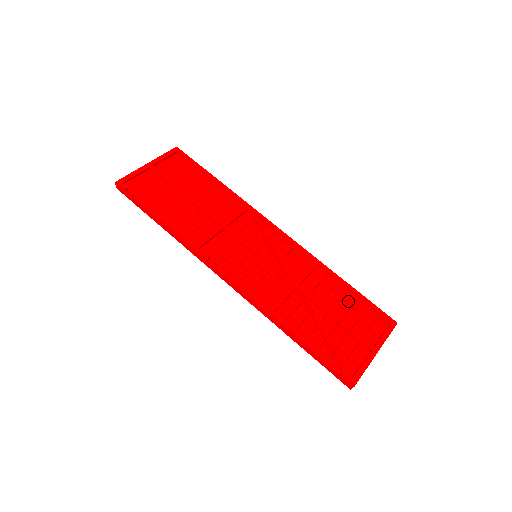
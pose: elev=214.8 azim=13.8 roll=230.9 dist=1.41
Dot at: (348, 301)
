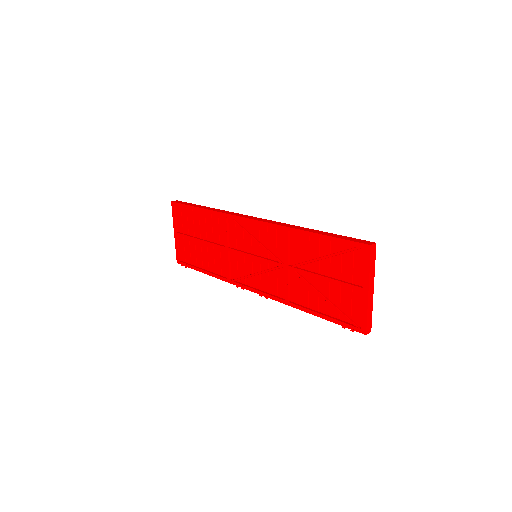
Dot at: (325, 250)
